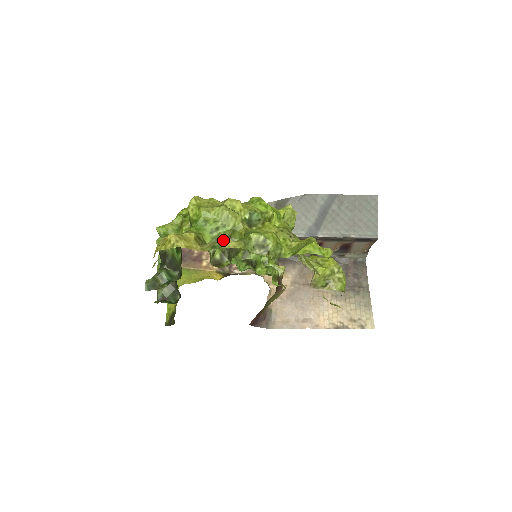
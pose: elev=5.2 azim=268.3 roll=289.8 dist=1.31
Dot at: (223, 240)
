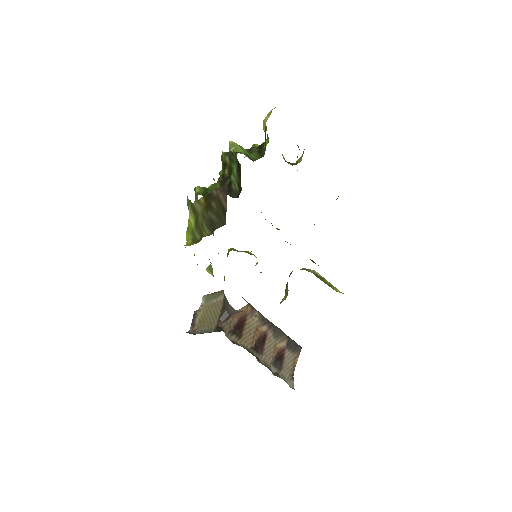
Dot at: occluded
